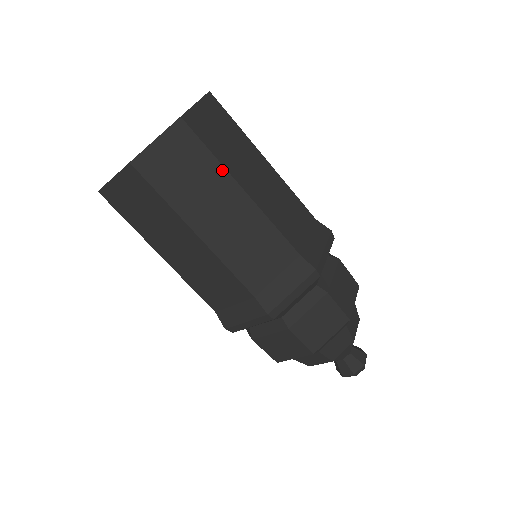
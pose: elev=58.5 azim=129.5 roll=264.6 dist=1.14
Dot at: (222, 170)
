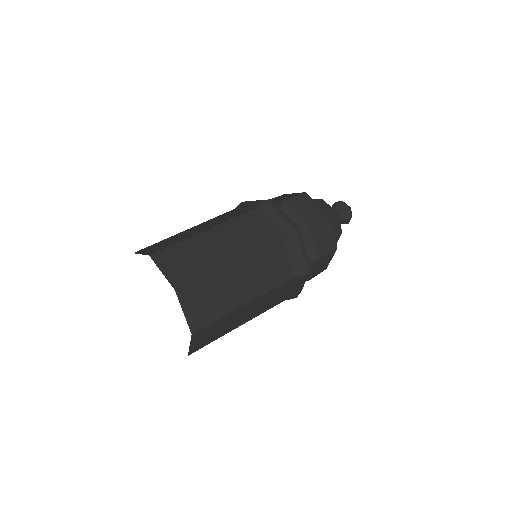
Dot at: (230, 314)
